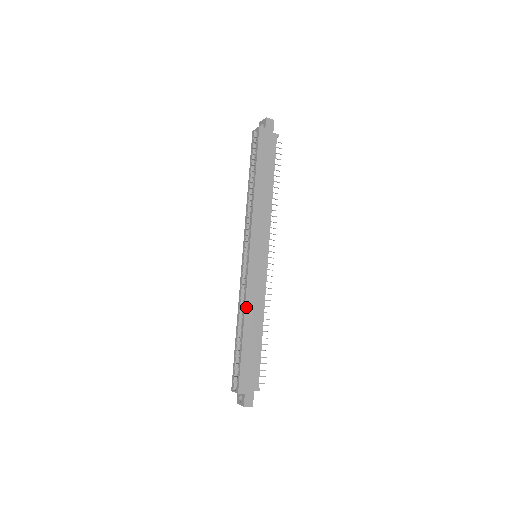
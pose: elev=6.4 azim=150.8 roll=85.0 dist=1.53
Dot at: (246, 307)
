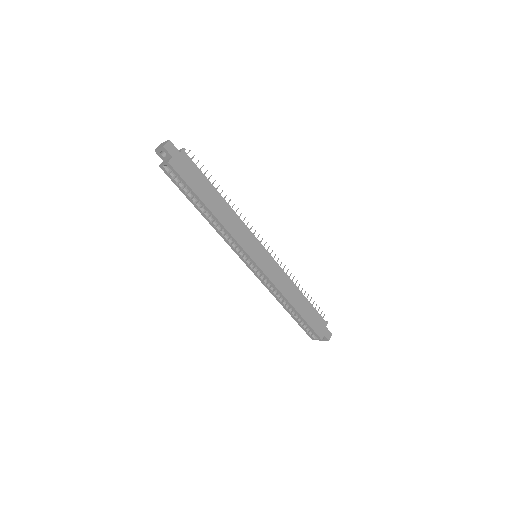
Dot at: (284, 295)
